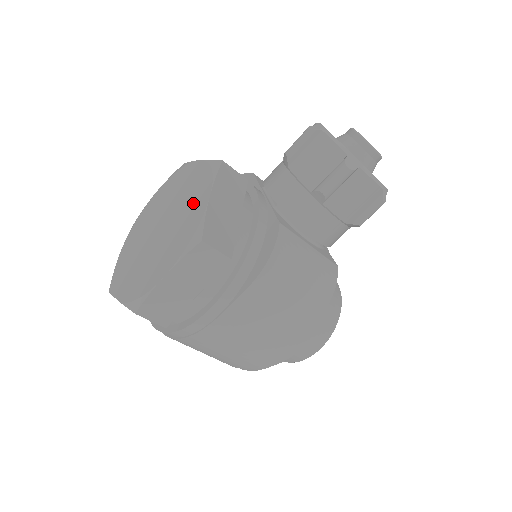
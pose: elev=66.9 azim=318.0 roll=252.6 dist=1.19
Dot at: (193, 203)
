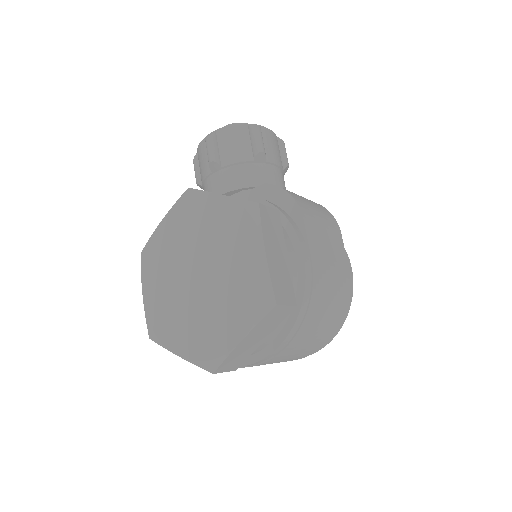
Dot at: (208, 219)
